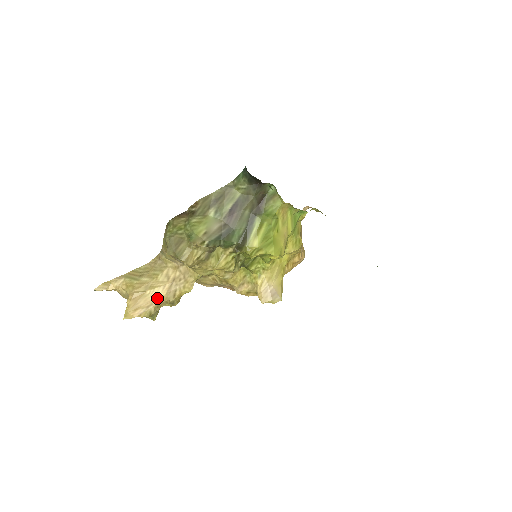
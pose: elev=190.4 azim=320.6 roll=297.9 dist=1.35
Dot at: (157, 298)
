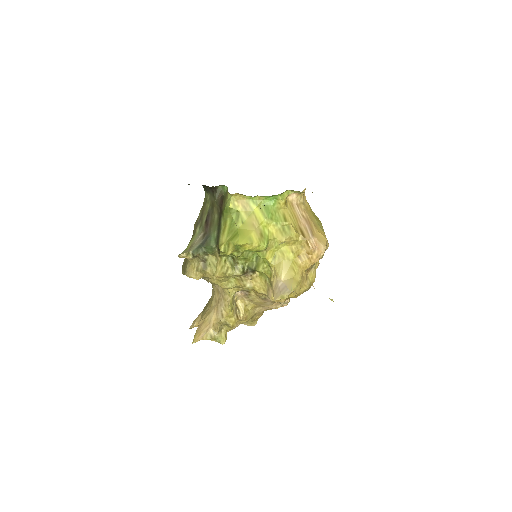
Dot at: (212, 321)
